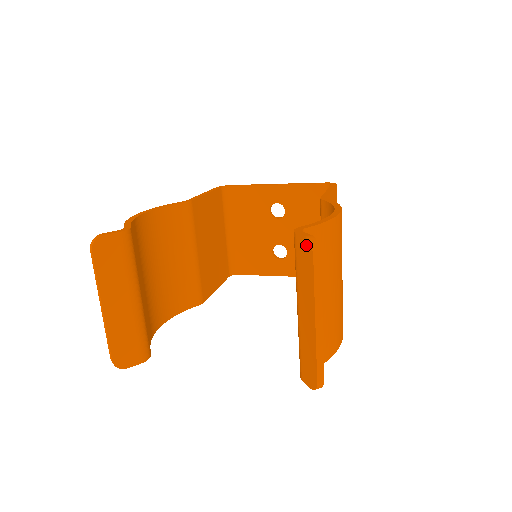
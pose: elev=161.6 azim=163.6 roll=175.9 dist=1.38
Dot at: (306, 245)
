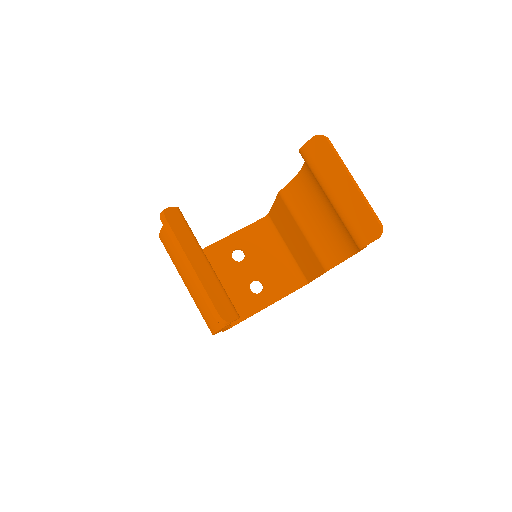
Dot at: (317, 140)
